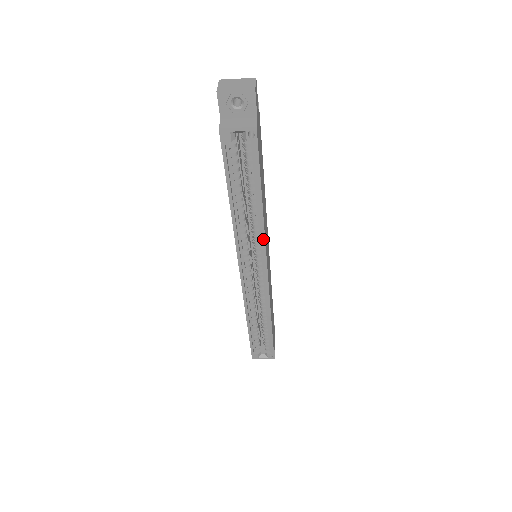
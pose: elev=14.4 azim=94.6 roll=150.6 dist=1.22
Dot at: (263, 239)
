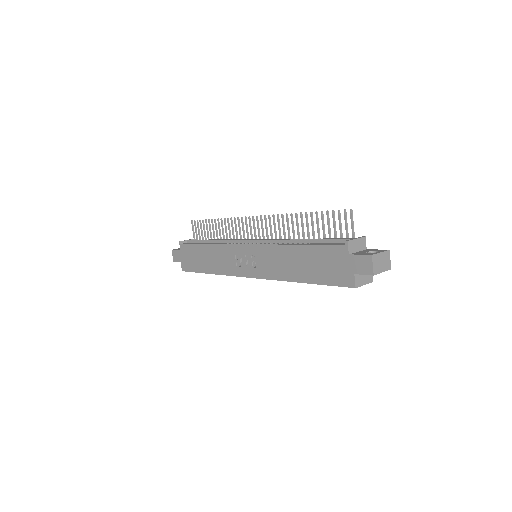
Dot at: occluded
